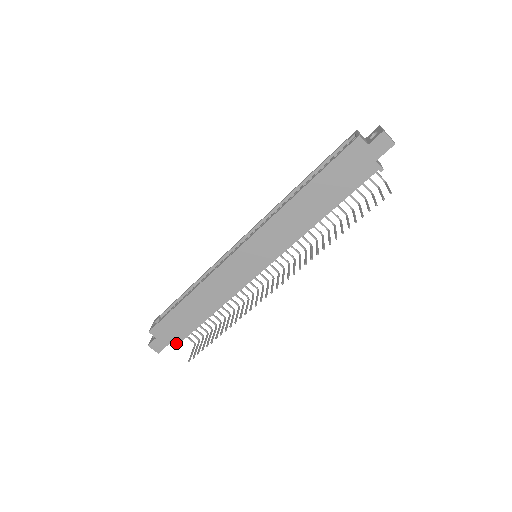
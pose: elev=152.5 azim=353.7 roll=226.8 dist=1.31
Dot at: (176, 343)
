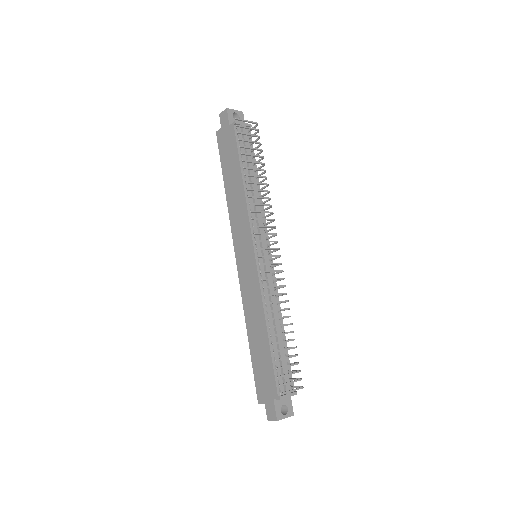
Dot at: (275, 392)
